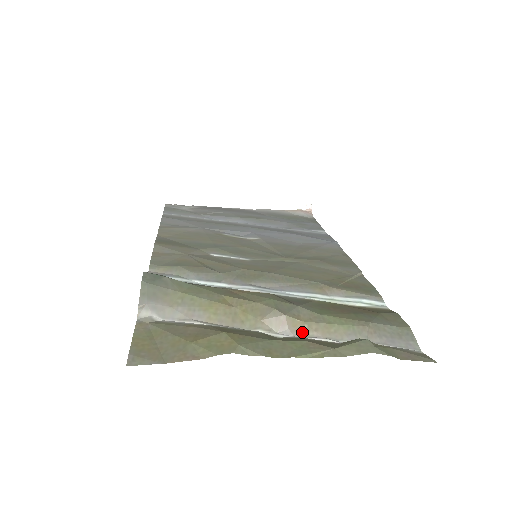
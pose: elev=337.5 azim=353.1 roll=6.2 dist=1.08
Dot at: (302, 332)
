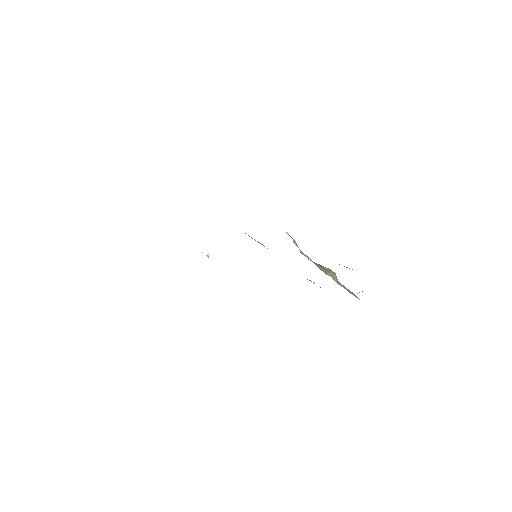
Dot at: (341, 285)
